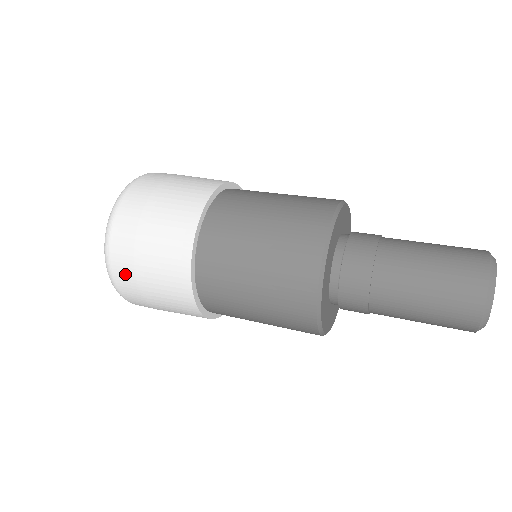
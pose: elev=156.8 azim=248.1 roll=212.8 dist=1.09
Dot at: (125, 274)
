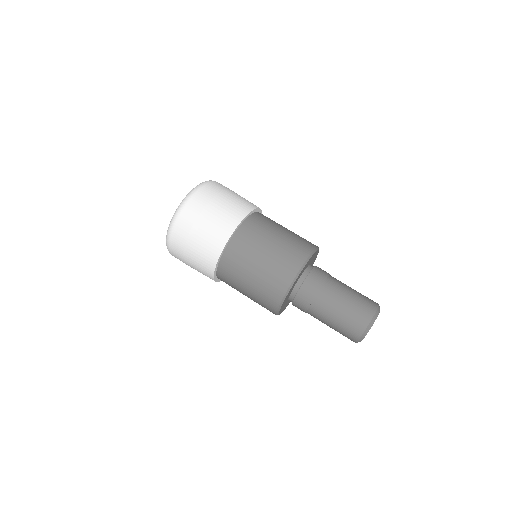
Dot at: occluded
